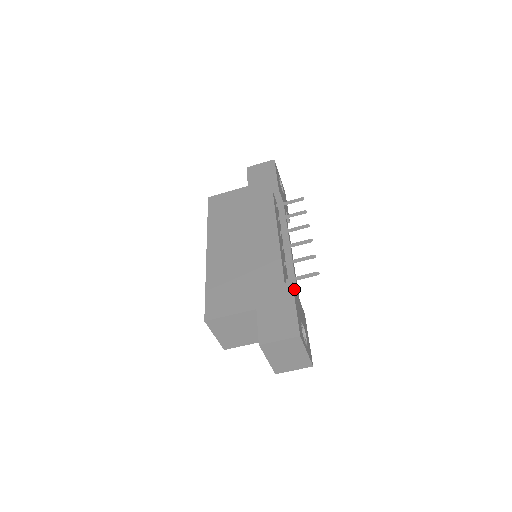
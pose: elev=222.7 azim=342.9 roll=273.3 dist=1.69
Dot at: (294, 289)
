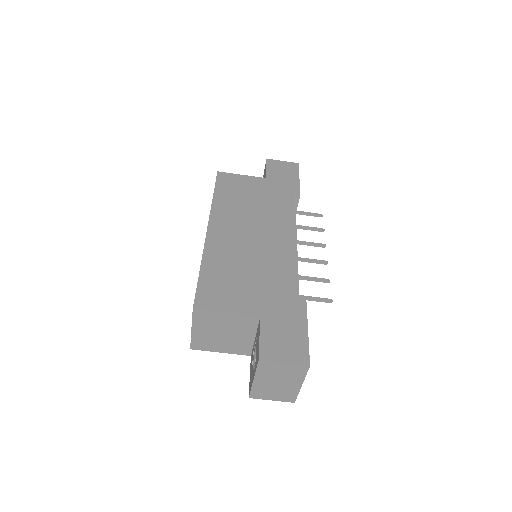
Dot at: occluded
